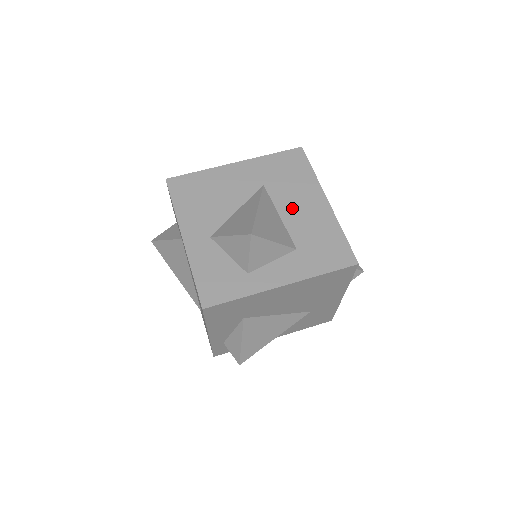
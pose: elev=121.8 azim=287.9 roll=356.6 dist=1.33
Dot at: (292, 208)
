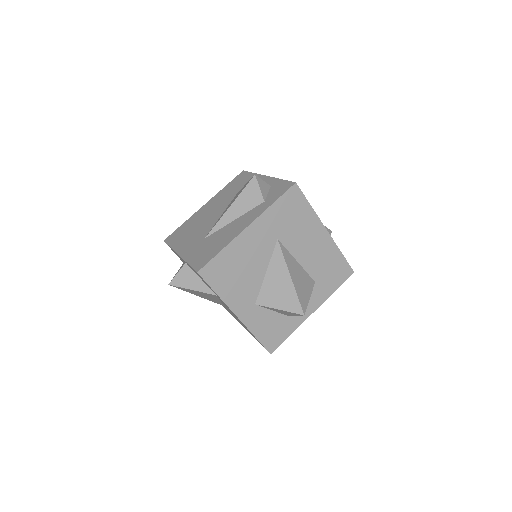
Dot at: (304, 250)
